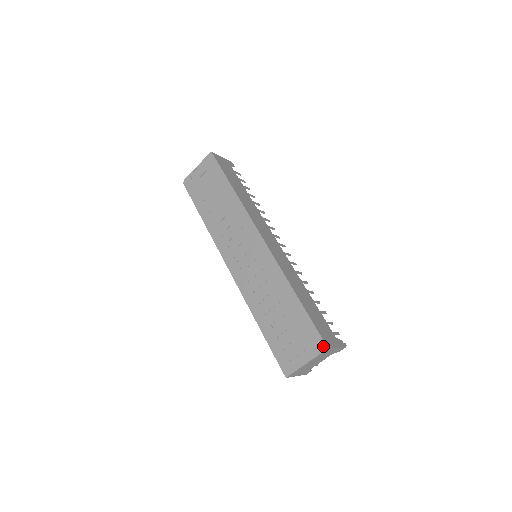
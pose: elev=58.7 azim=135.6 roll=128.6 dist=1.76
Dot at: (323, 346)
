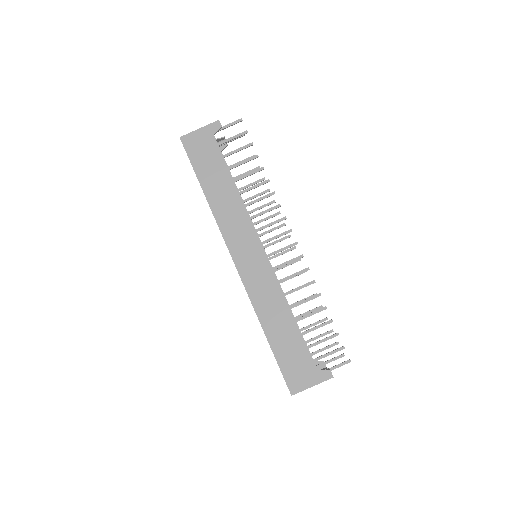
Dot at: occluded
